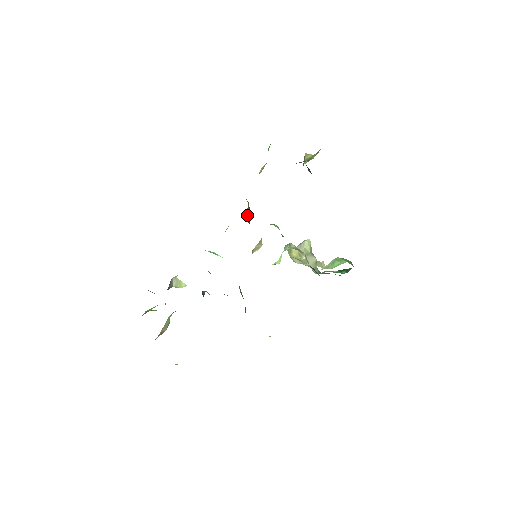
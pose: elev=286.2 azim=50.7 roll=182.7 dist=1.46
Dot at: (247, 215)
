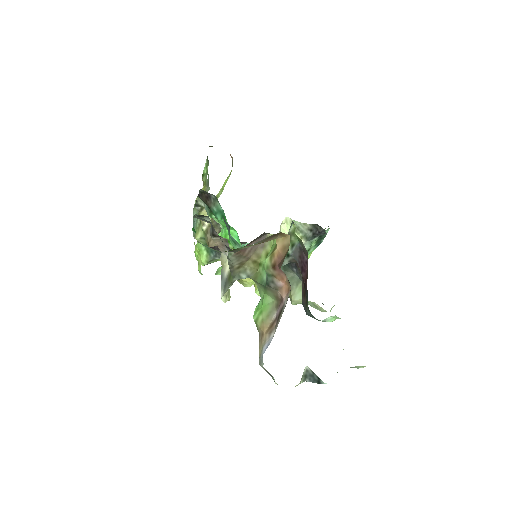
Dot at: occluded
